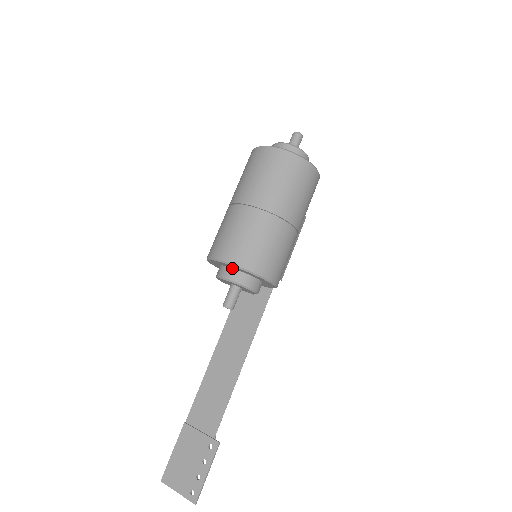
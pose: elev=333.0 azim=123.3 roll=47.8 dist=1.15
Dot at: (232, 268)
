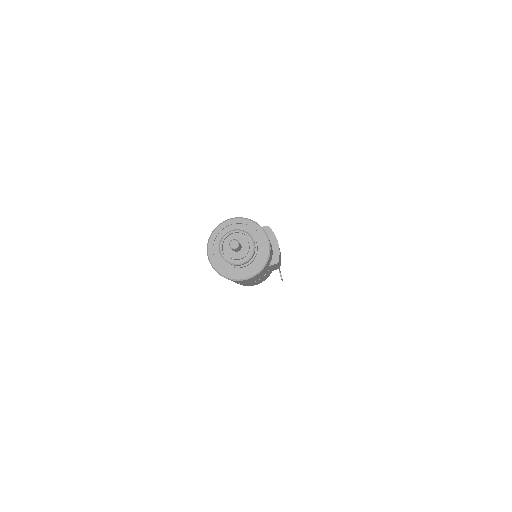
Dot at: occluded
